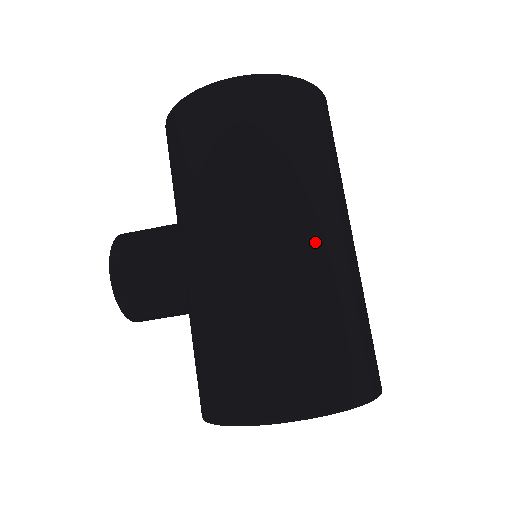
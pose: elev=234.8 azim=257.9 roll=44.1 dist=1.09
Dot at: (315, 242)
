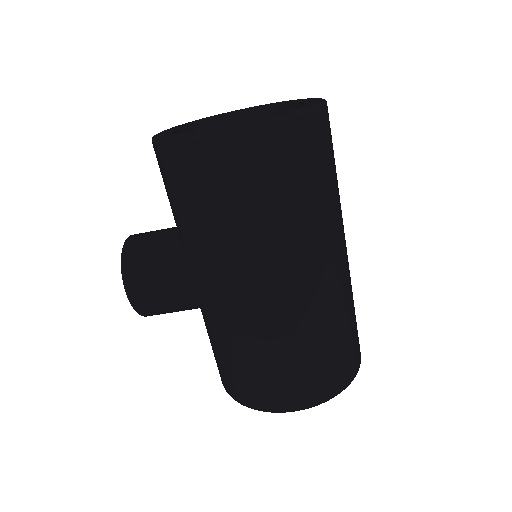
Dot at: (316, 284)
